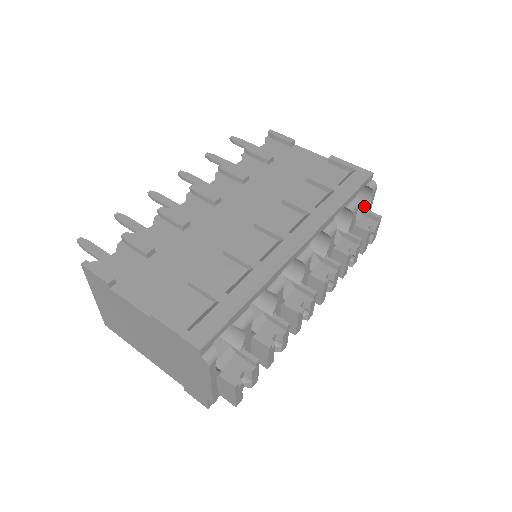
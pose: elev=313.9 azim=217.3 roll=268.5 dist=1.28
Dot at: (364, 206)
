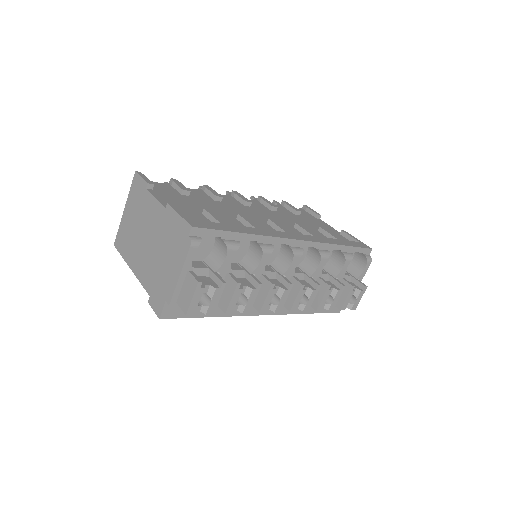
Dot at: (356, 275)
